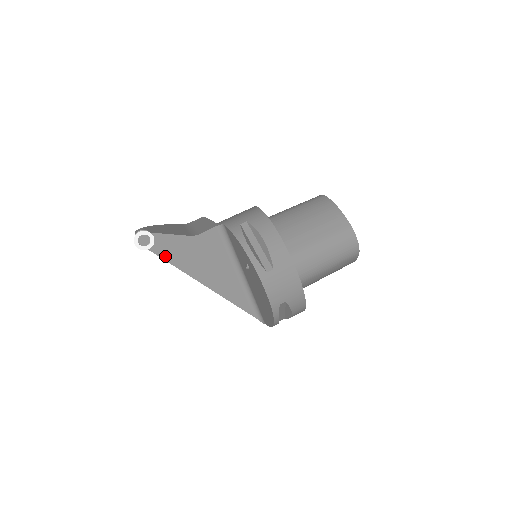
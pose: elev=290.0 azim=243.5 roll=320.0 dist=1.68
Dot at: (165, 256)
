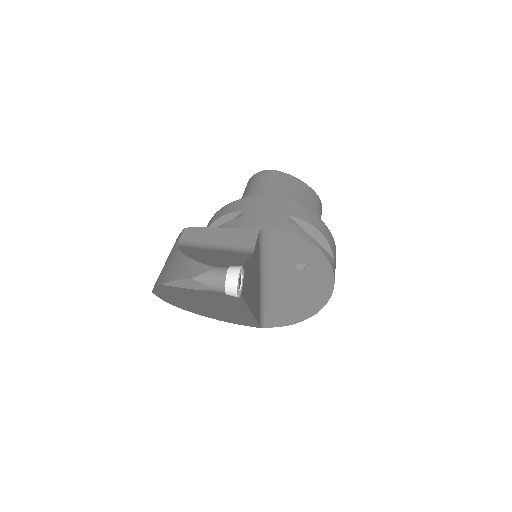
Dot at: (244, 294)
